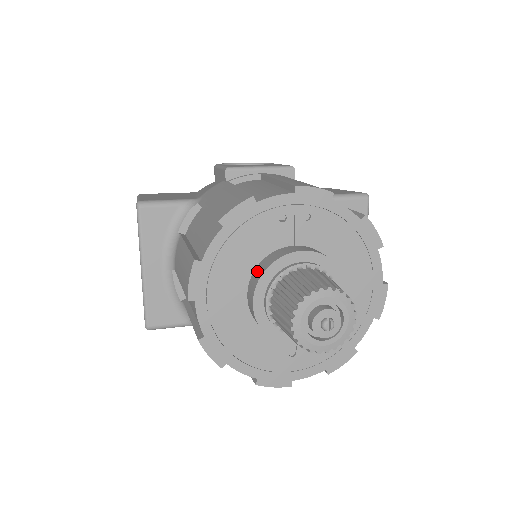
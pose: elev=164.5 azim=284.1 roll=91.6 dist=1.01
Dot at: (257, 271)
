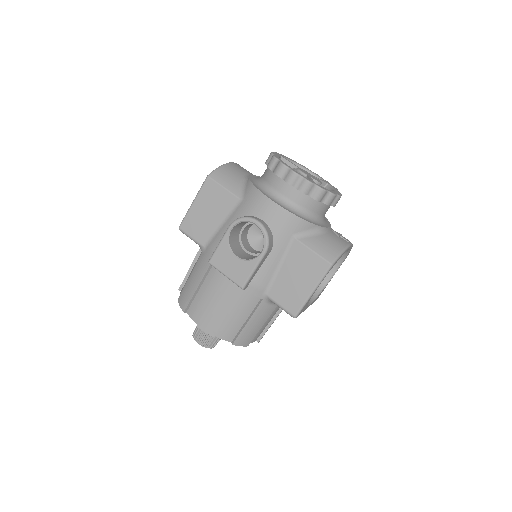
Dot at: occluded
